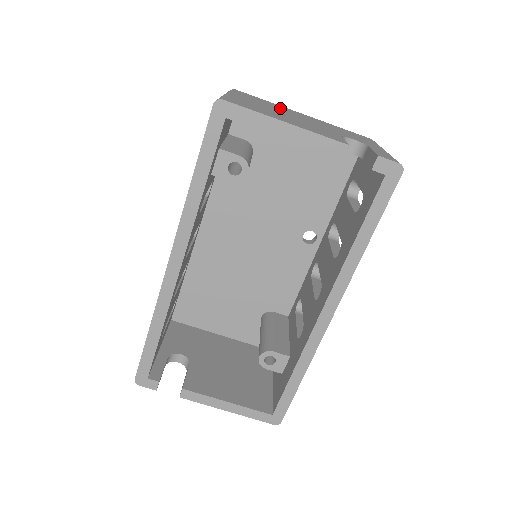
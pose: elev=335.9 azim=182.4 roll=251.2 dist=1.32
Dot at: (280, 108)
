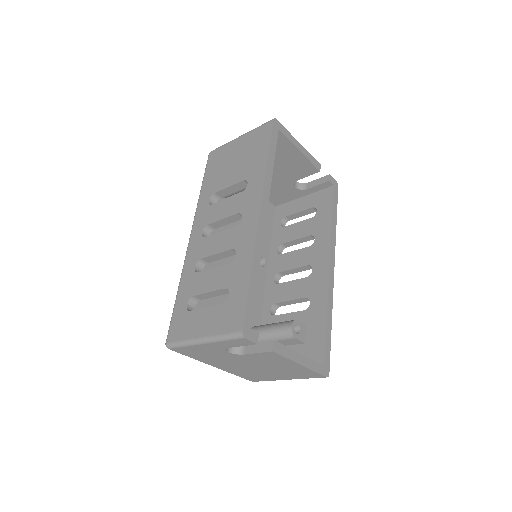
Dot at: occluded
